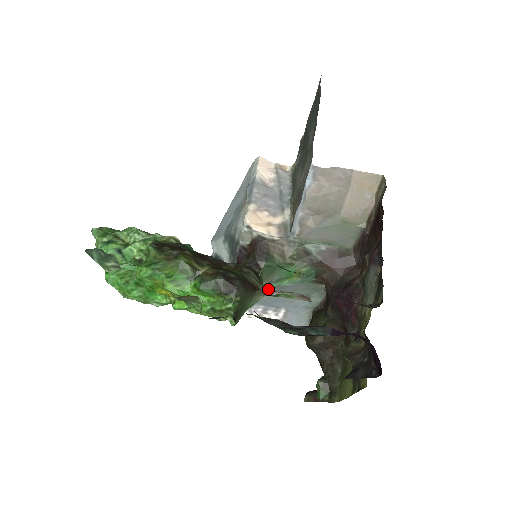
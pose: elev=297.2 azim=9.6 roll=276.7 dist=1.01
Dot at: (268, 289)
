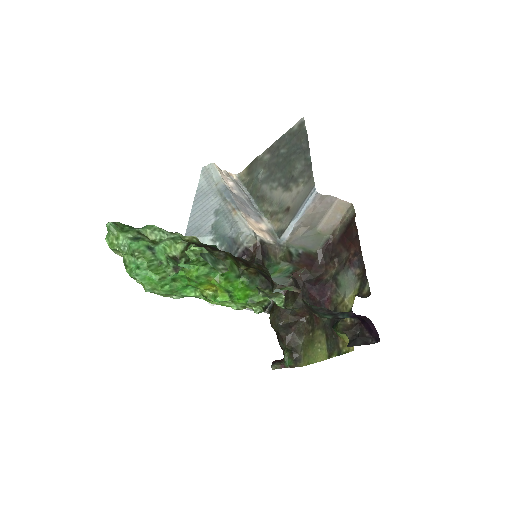
Dot at: (276, 284)
